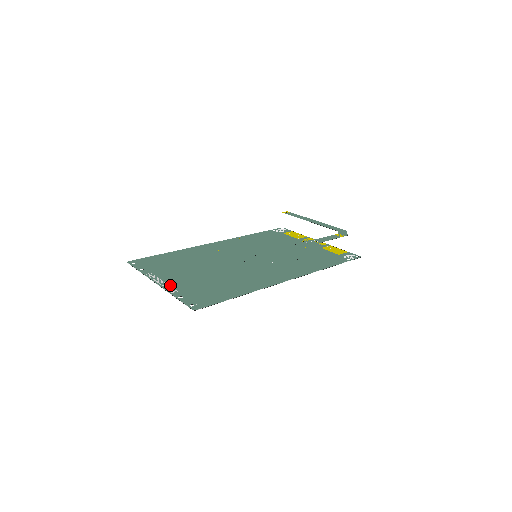
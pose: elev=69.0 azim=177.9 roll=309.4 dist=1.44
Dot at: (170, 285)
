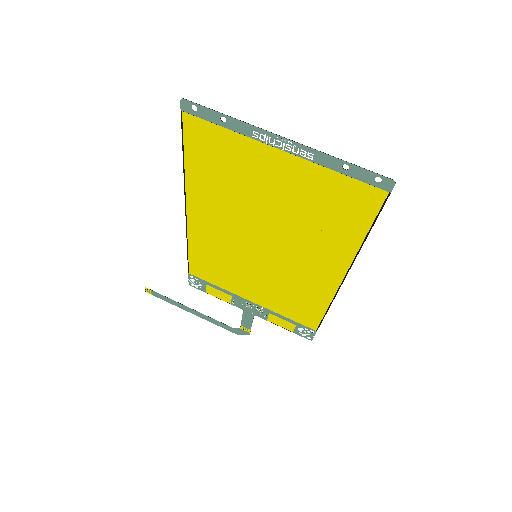
Dot at: (300, 155)
